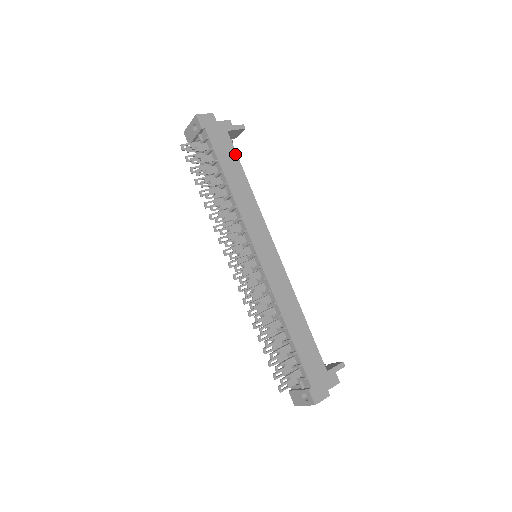
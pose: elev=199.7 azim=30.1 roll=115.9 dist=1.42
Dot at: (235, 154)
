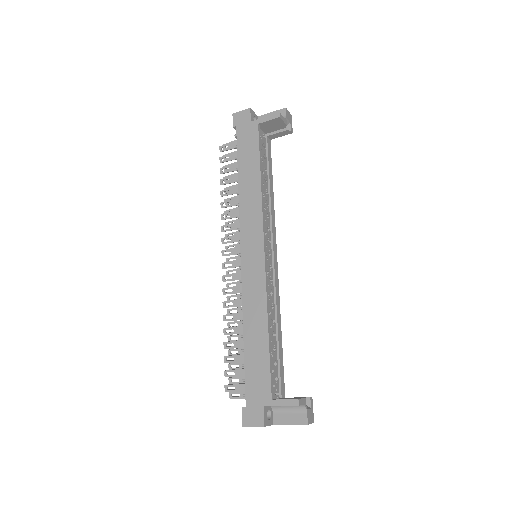
Dot at: (257, 148)
